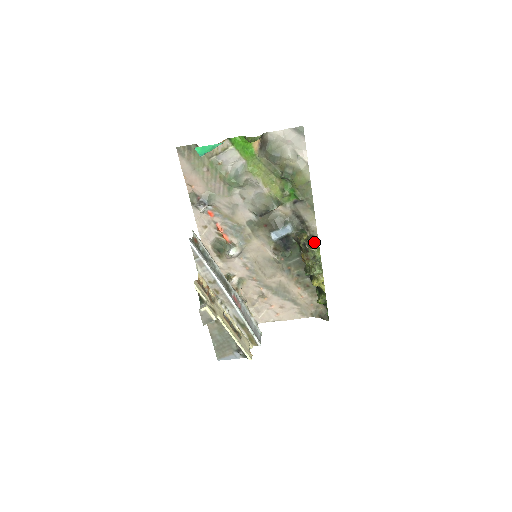
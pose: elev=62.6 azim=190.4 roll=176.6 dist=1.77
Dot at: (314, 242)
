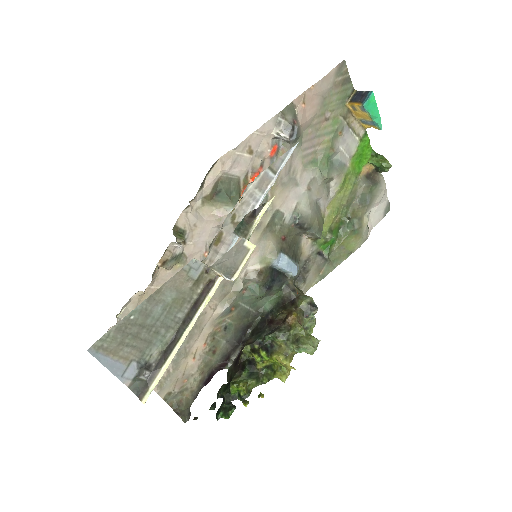
Dot at: occluded
